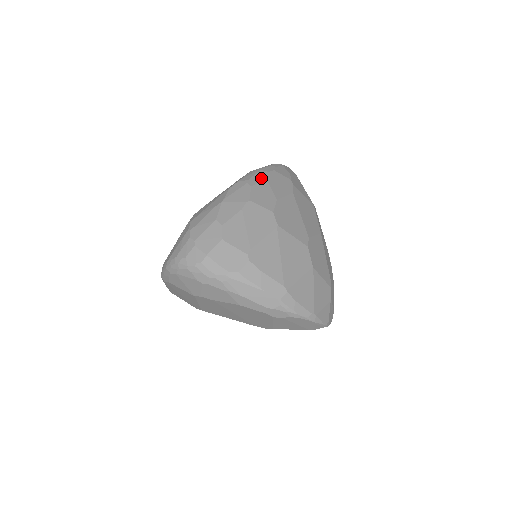
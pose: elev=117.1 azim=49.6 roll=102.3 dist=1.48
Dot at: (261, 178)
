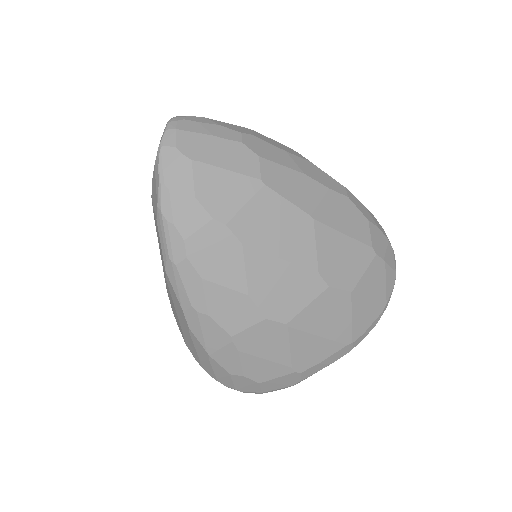
Dot at: (196, 285)
